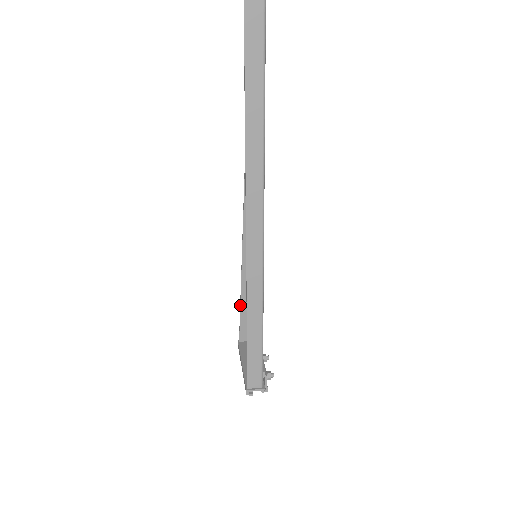
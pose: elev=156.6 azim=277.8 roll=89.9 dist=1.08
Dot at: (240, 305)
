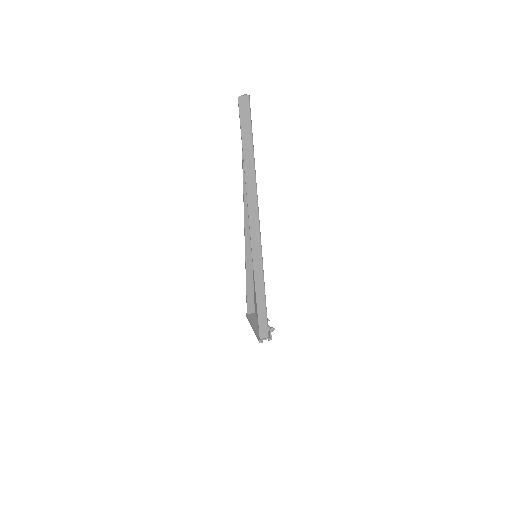
Dot at: (246, 289)
